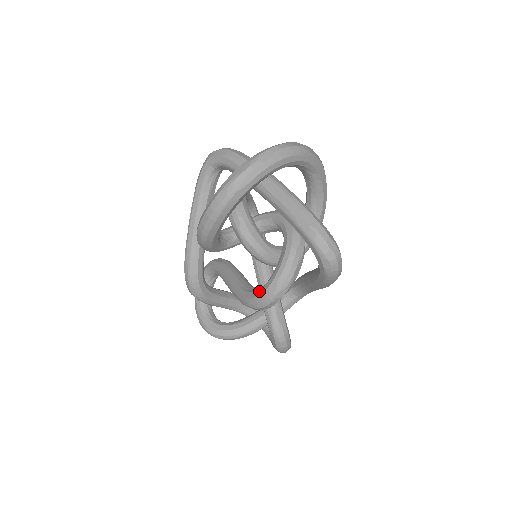
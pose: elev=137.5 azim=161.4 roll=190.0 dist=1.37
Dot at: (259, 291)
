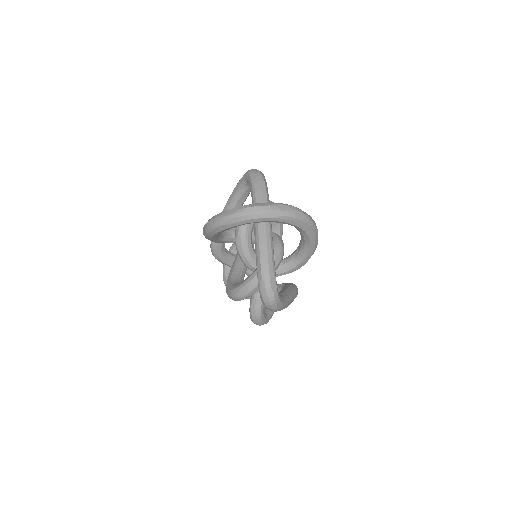
Dot at: (231, 287)
